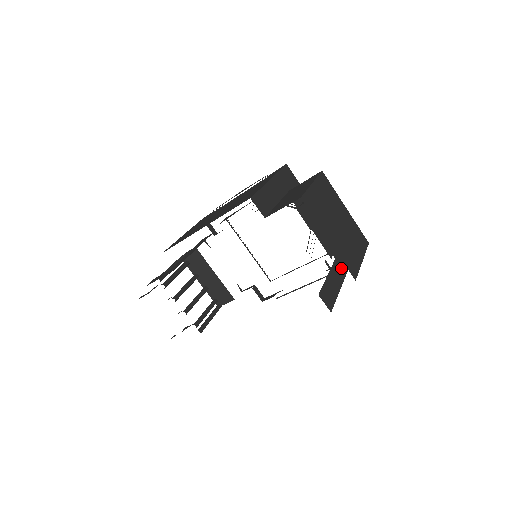
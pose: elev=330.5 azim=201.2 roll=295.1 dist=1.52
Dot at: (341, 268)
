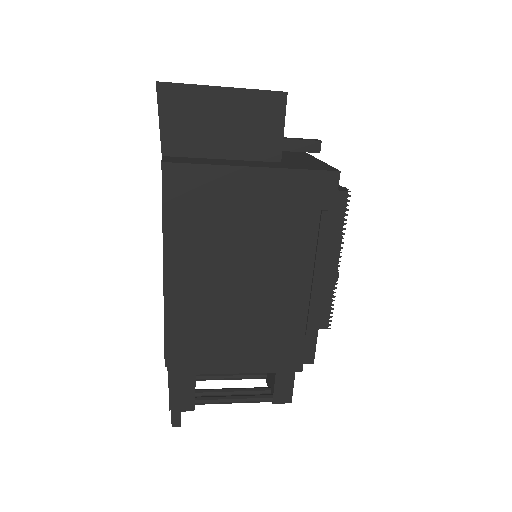
Dot at: (285, 166)
